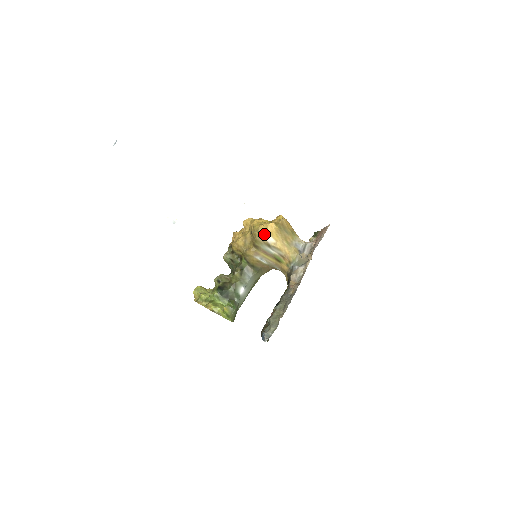
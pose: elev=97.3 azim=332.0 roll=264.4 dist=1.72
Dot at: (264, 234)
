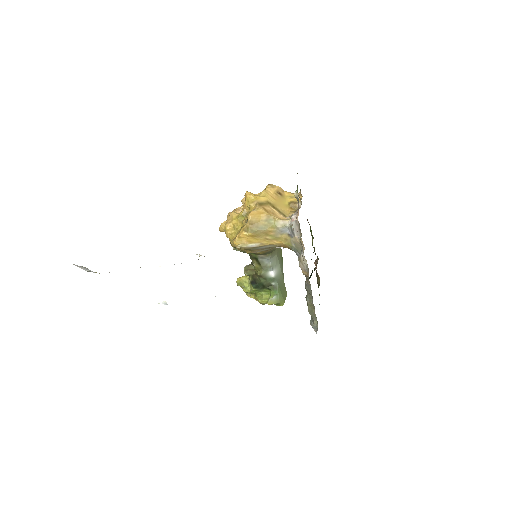
Dot at: (244, 246)
